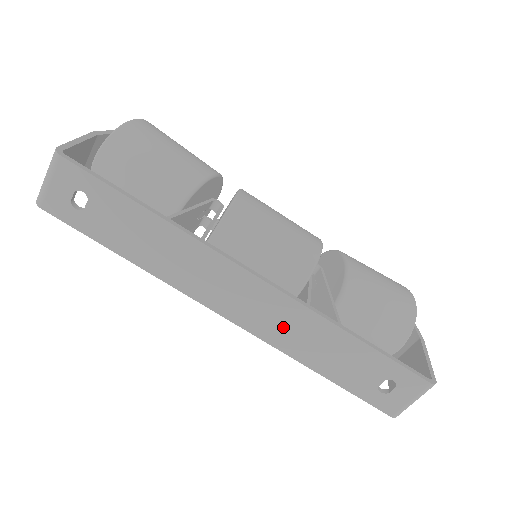
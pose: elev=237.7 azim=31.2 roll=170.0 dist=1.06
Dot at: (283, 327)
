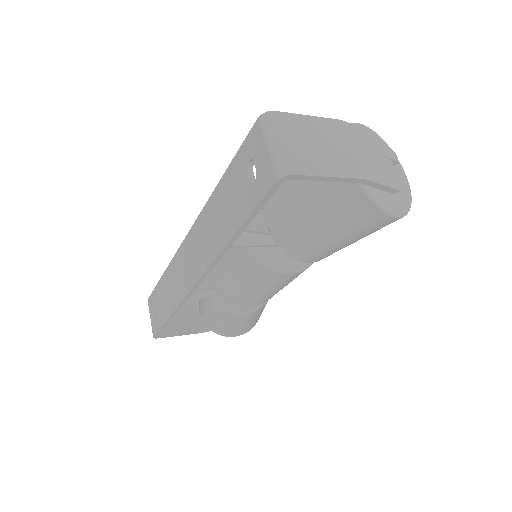
Dot at: (204, 244)
